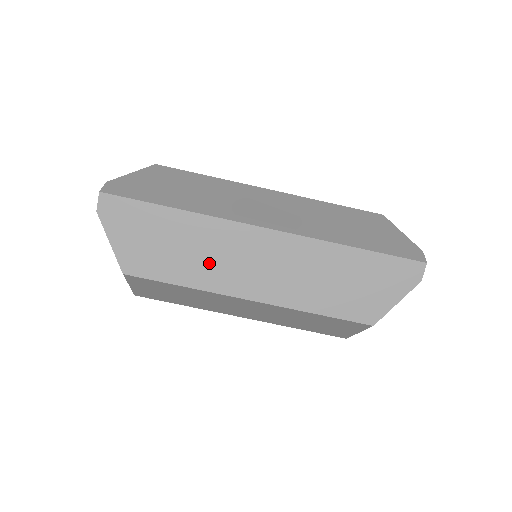
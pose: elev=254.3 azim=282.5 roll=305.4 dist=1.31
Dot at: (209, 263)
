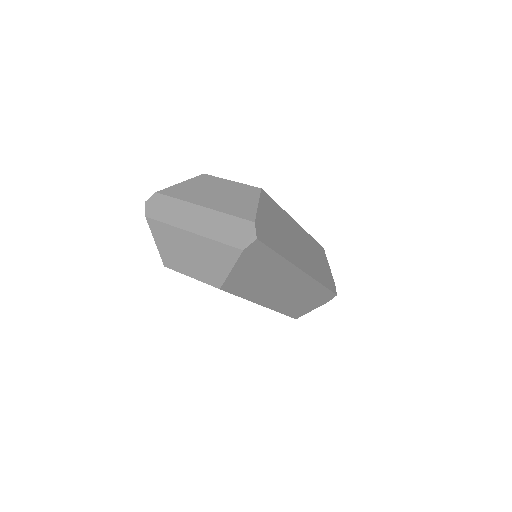
Dot at: (267, 287)
